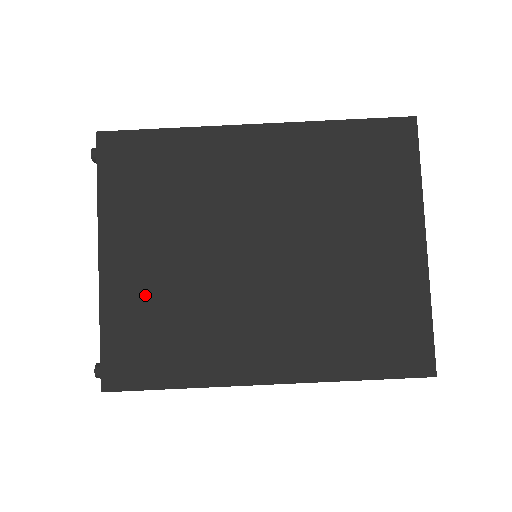
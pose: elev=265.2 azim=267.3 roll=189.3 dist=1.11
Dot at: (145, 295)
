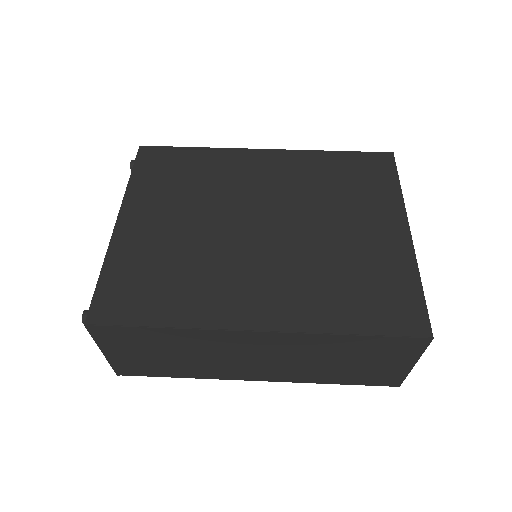
Dot at: (150, 249)
